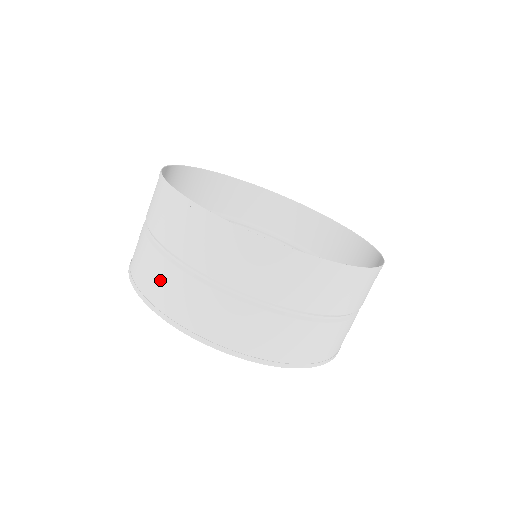
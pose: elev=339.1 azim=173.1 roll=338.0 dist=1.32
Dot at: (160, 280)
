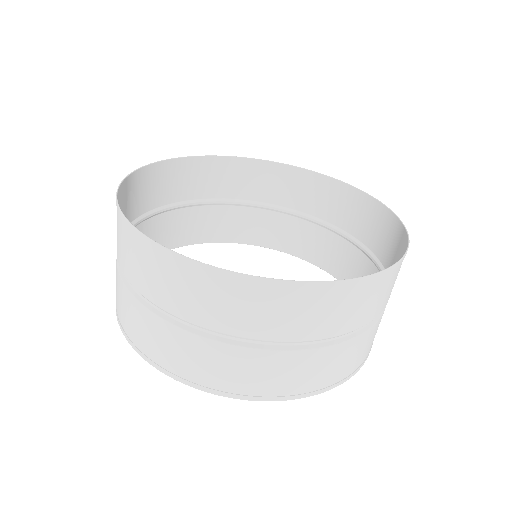
Dot at: (225, 366)
